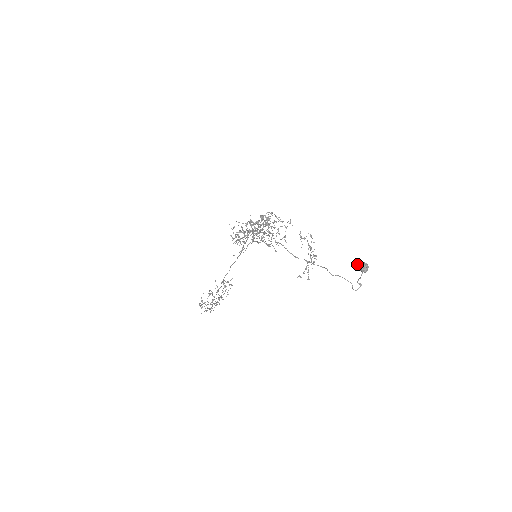
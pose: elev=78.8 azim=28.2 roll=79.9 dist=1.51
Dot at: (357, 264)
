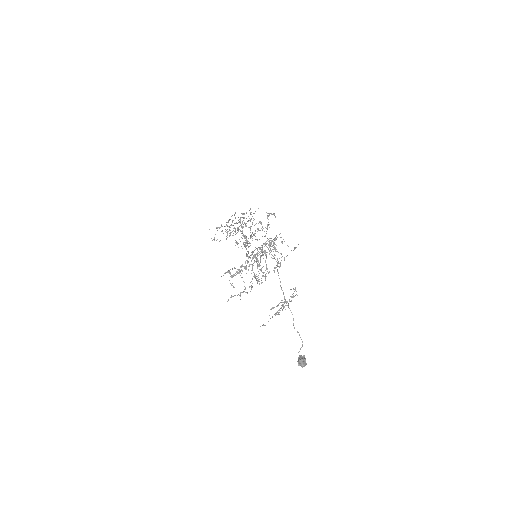
Dot at: (298, 359)
